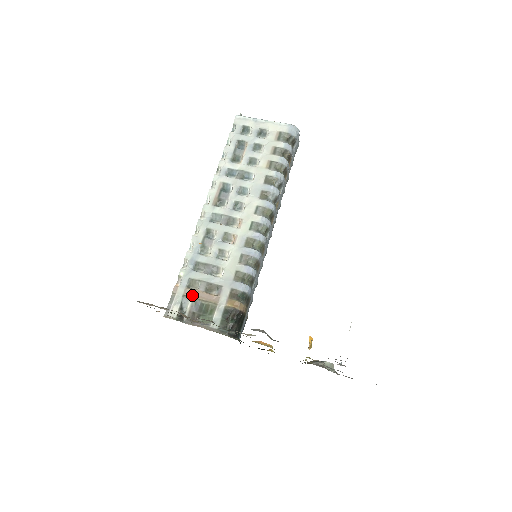
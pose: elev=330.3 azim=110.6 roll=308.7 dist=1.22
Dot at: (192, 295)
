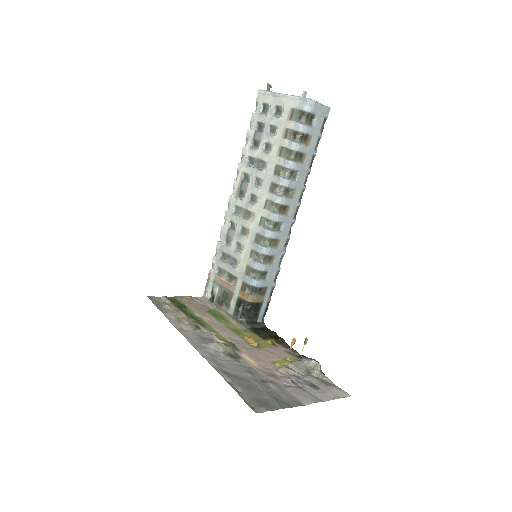
Dot at: (219, 282)
